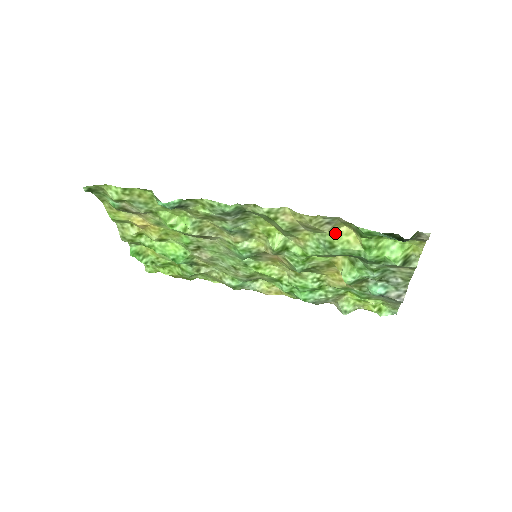
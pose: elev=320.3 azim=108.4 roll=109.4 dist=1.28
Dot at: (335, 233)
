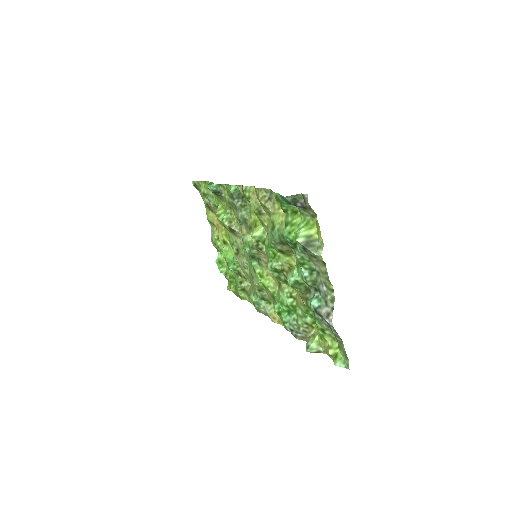
Dot at: (277, 213)
